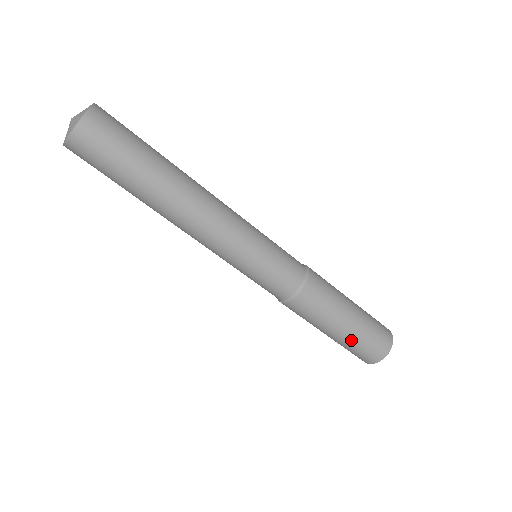
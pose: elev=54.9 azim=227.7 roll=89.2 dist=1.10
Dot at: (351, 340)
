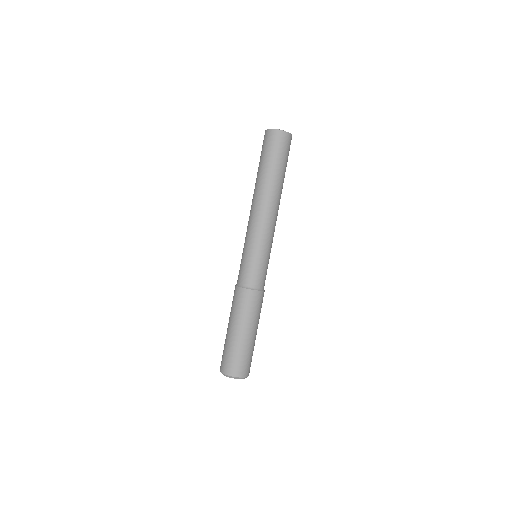
Dot at: (235, 344)
